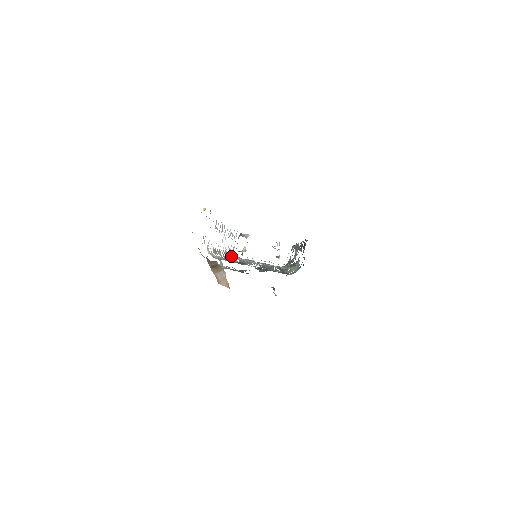
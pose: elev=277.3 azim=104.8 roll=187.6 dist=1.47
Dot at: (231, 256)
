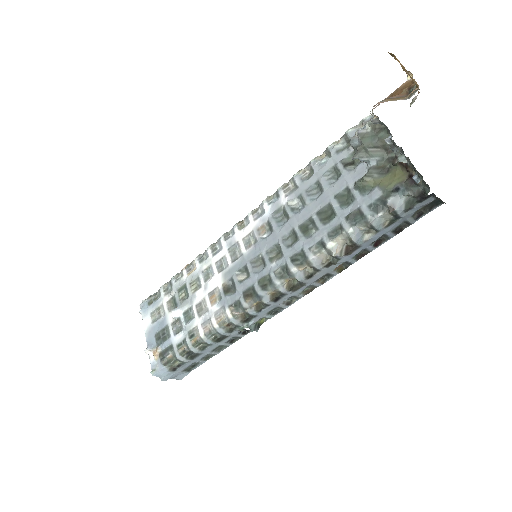
Dot at: (201, 256)
